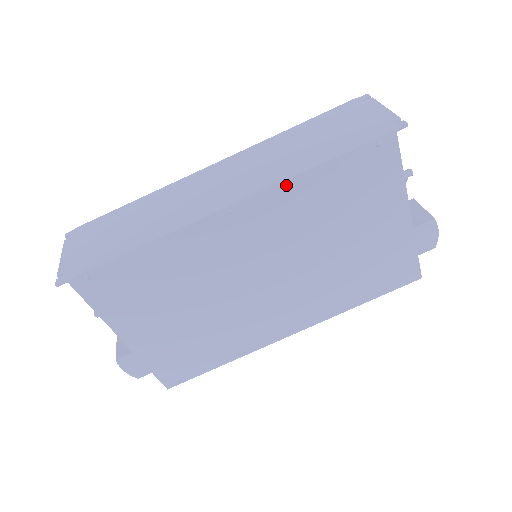
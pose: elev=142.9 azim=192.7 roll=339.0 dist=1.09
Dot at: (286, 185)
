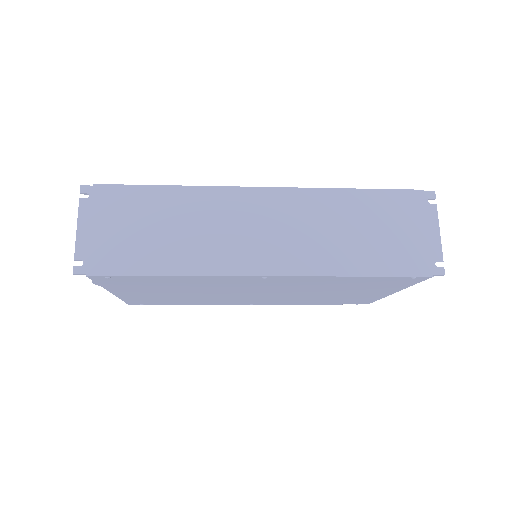
Dot at: (323, 277)
